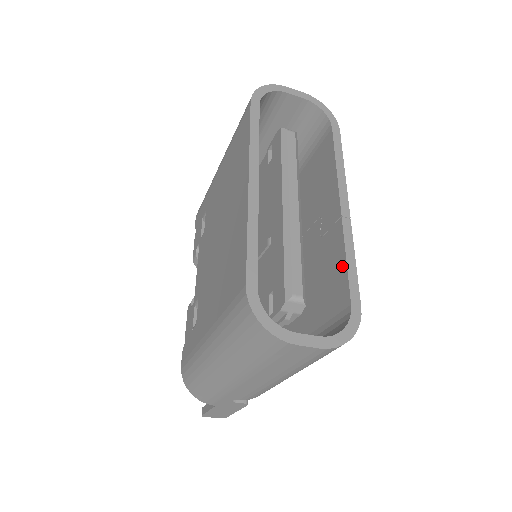
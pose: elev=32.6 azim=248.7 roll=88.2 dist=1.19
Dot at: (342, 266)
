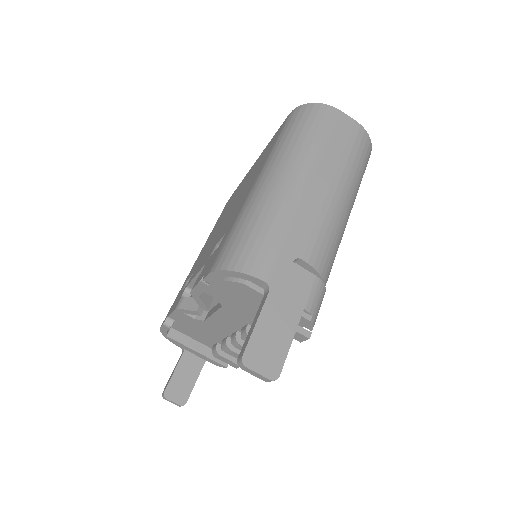
Dot at: occluded
